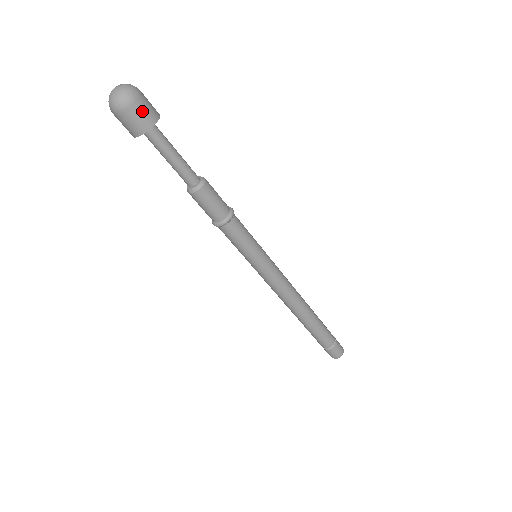
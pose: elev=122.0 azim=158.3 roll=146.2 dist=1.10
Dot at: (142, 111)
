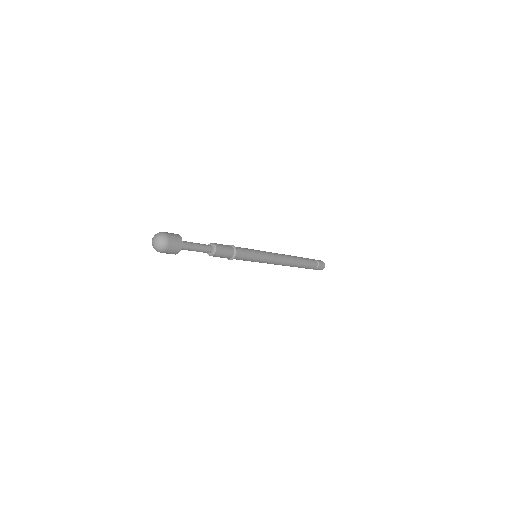
Dot at: (172, 250)
